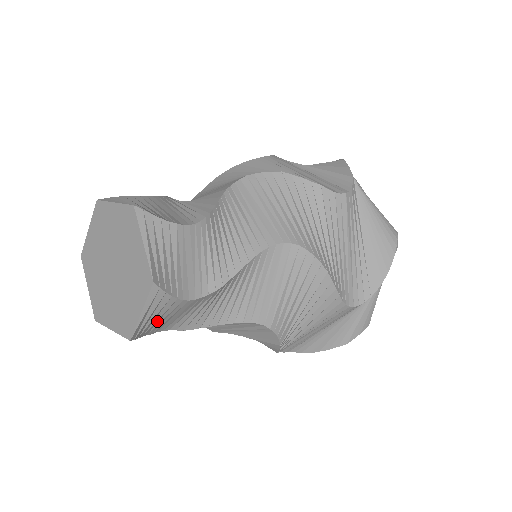
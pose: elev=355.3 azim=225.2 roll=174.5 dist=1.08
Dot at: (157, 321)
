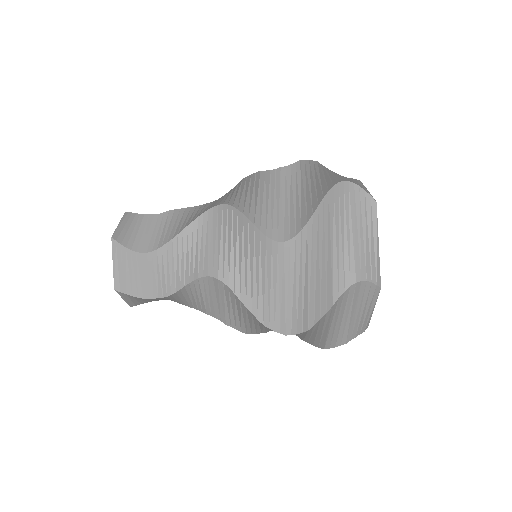
Dot at: (134, 278)
